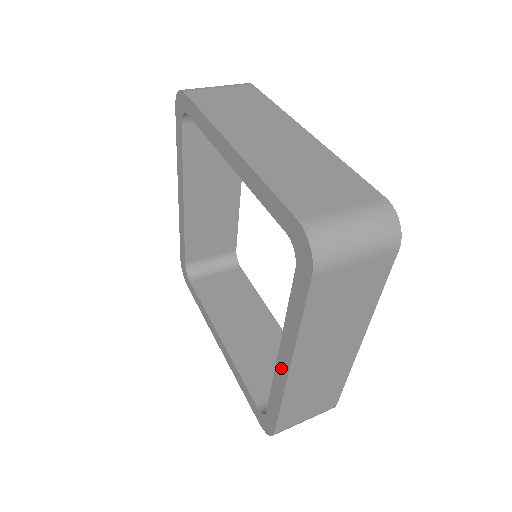
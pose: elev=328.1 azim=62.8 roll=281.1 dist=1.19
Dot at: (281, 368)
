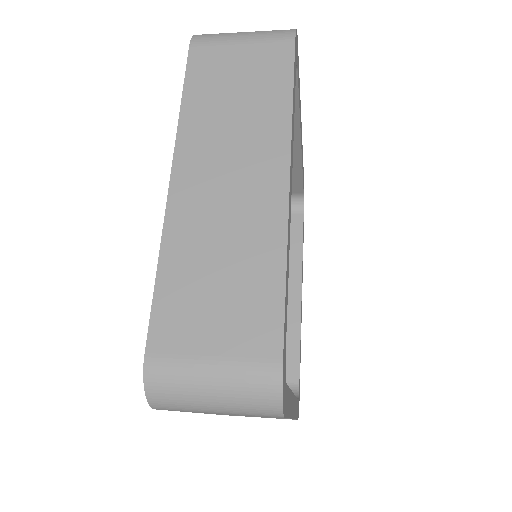
Dot at: occluded
